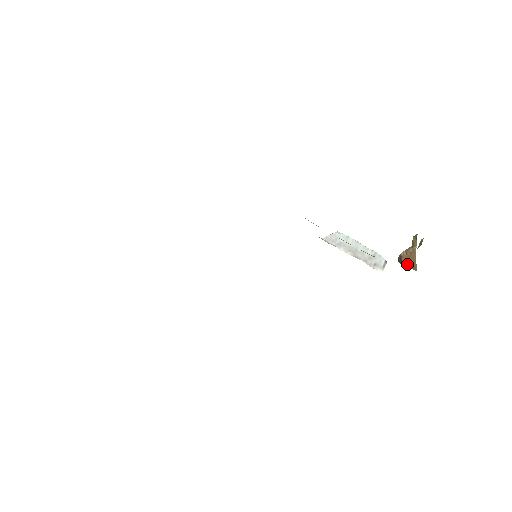
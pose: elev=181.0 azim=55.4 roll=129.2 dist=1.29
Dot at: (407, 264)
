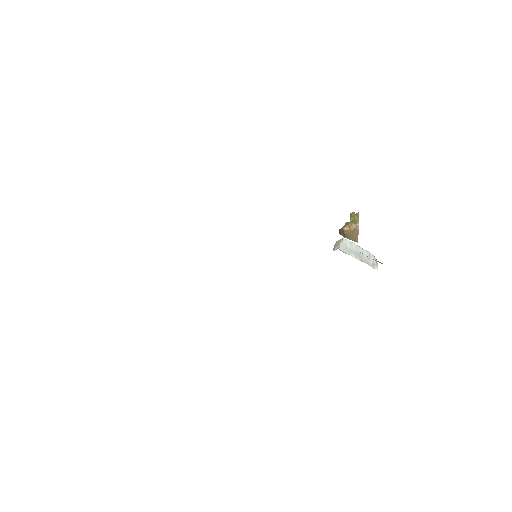
Dot at: (349, 237)
